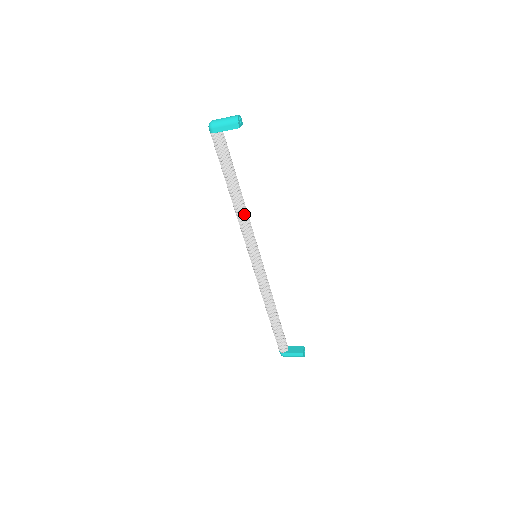
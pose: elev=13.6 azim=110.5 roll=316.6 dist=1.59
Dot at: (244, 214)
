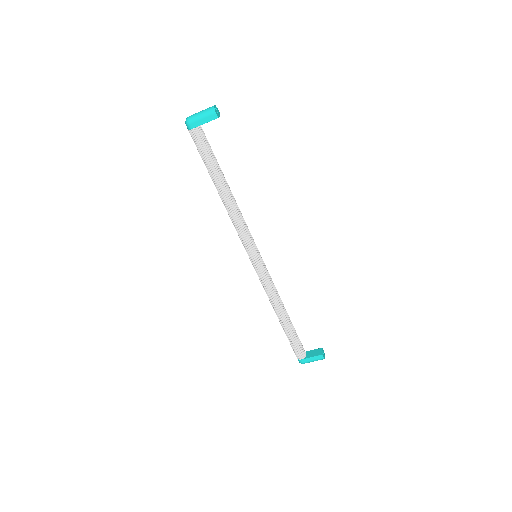
Dot at: (237, 211)
